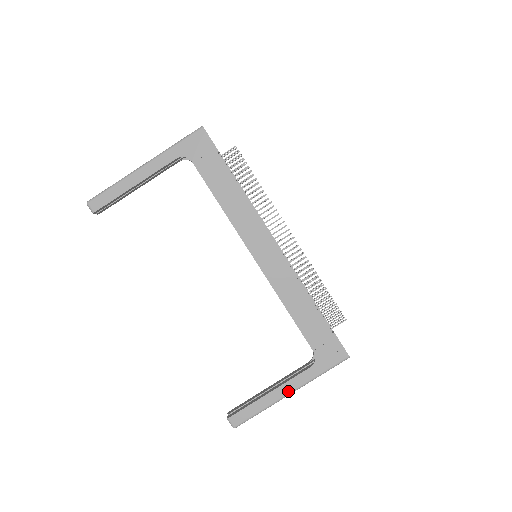
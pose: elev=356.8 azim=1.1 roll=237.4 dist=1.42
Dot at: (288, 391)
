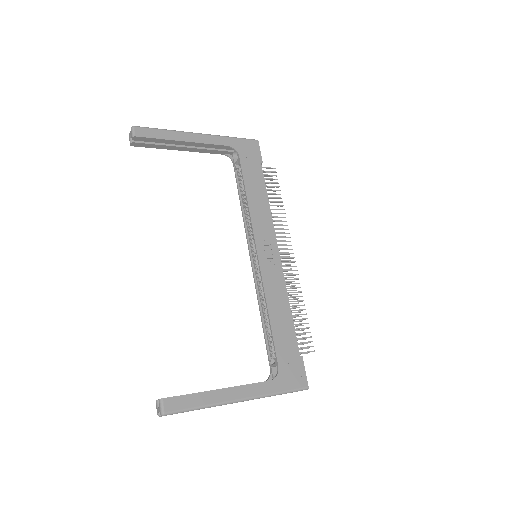
Dot at: (239, 396)
